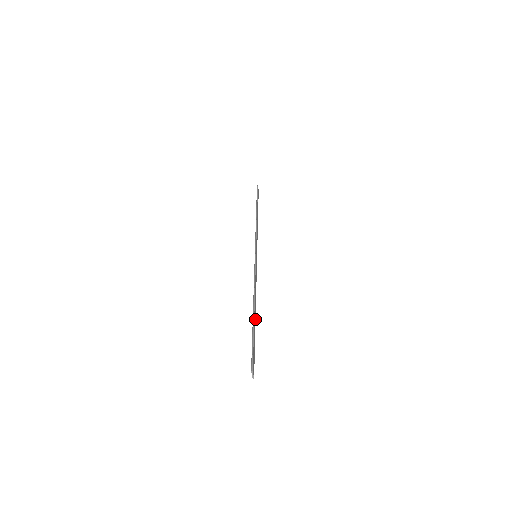
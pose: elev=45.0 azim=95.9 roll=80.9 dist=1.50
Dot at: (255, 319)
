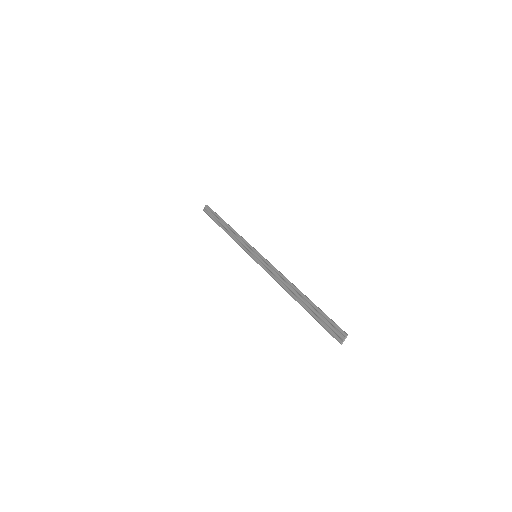
Dot at: (299, 302)
